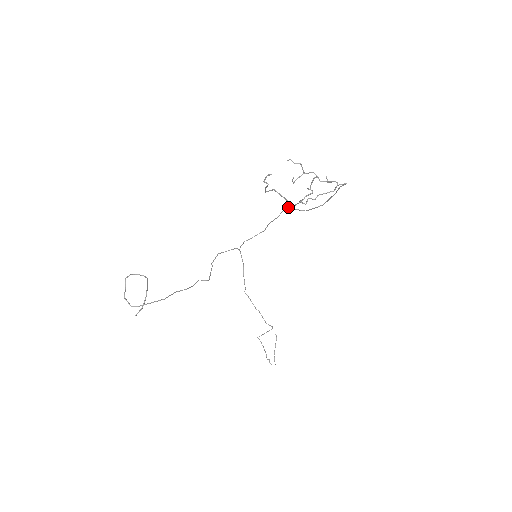
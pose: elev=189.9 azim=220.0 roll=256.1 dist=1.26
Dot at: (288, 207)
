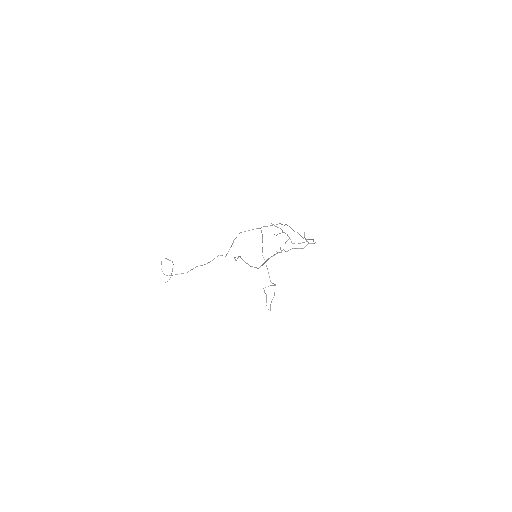
Dot at: (289, 226)
